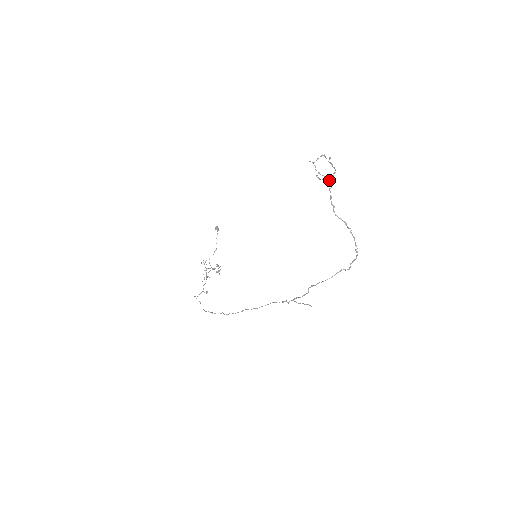
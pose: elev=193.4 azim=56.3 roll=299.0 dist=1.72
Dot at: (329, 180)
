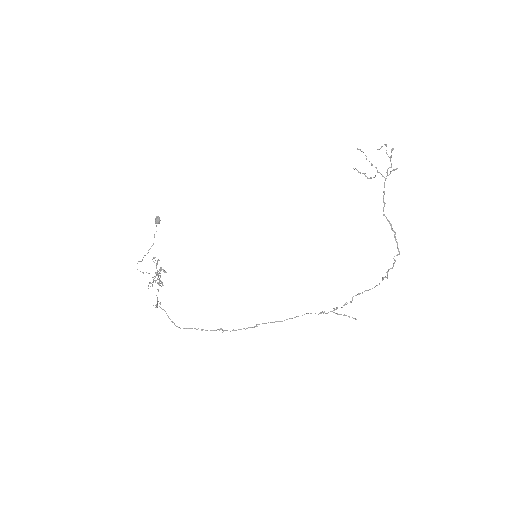
Dot at: (390, 173)
